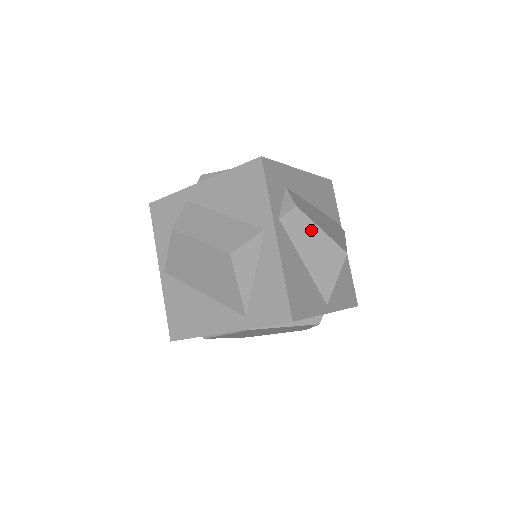
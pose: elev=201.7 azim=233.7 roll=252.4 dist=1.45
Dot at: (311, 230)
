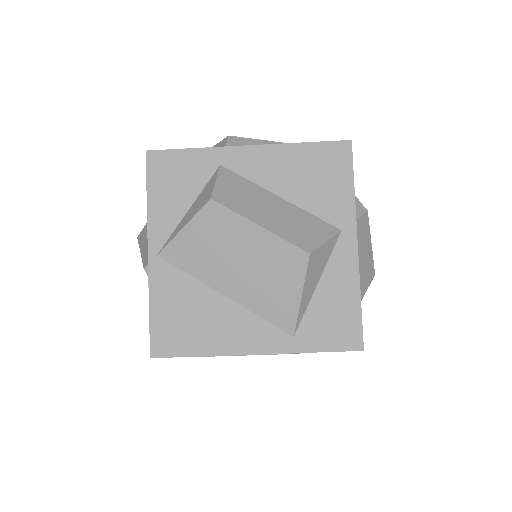
Dot at: (366, 242)
